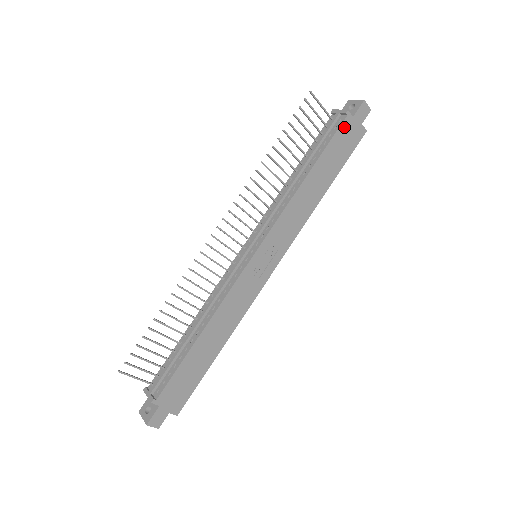
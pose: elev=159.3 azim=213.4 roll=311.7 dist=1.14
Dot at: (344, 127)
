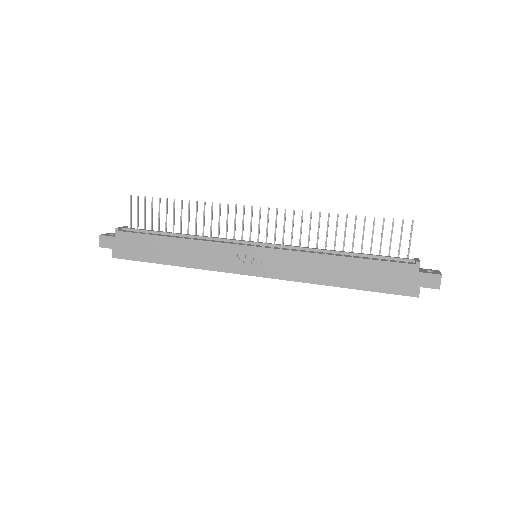
Dot at: (404, 268)
